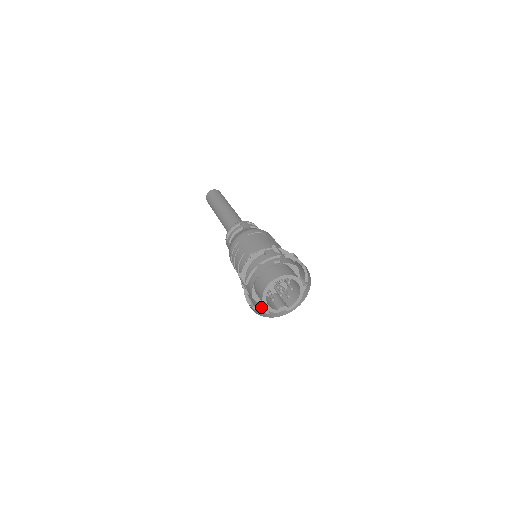
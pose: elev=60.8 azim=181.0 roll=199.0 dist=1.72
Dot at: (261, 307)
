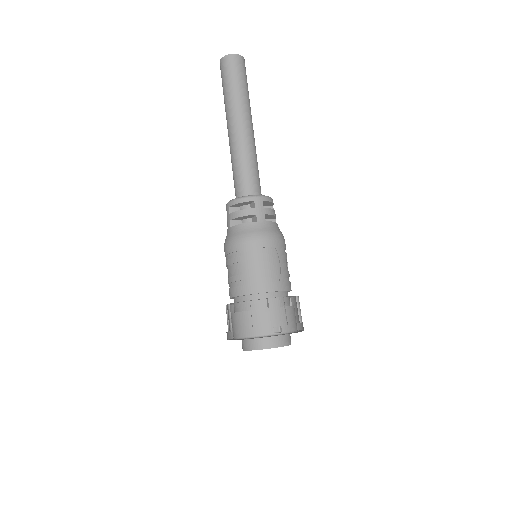
Dot at: occluded
